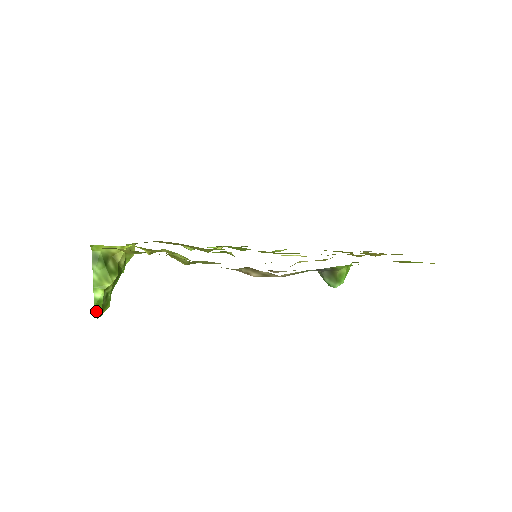
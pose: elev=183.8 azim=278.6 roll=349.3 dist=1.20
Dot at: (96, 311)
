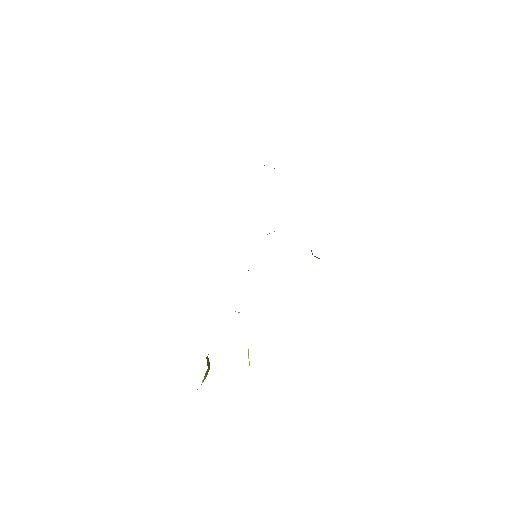
Dot at: occluded
